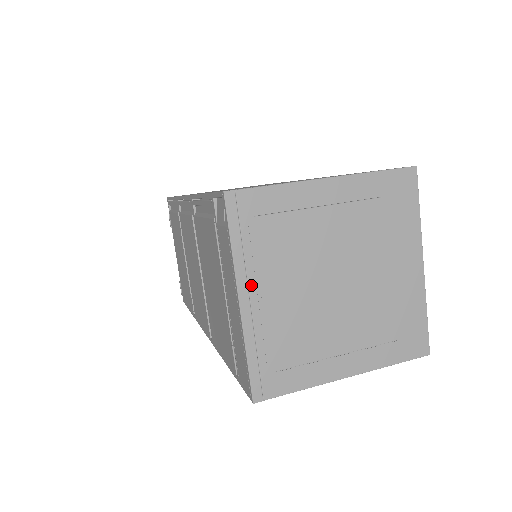
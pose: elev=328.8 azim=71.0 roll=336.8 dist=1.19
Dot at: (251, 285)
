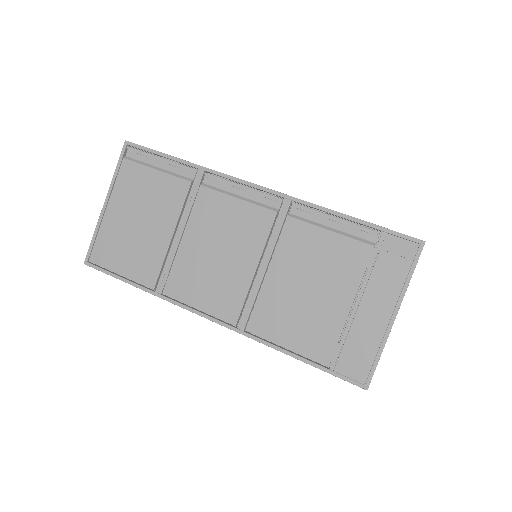
Dot at: occluded
